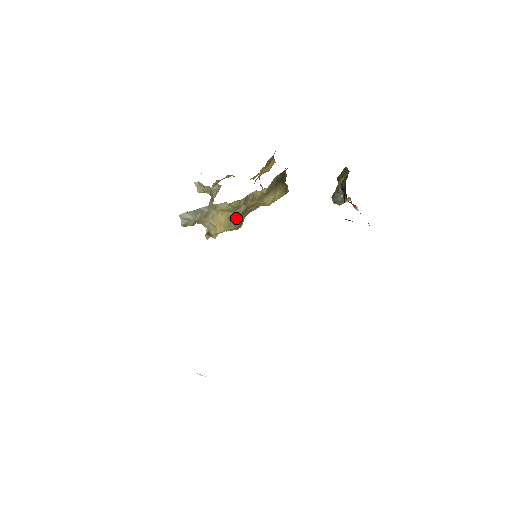
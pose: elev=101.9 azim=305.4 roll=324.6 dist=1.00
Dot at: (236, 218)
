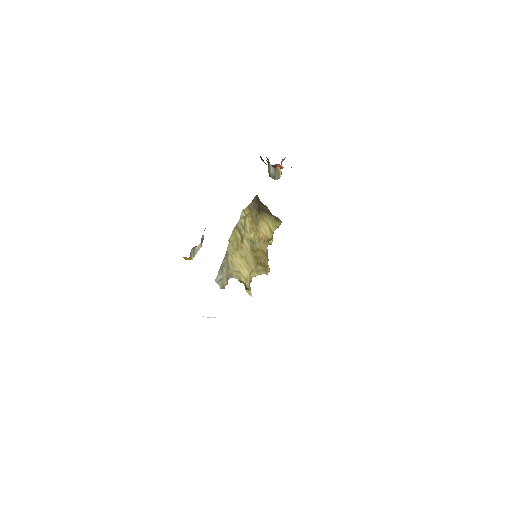
Dot at: (250, 256)
